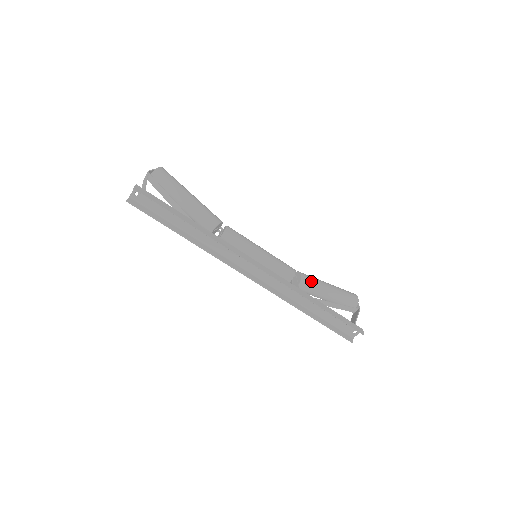
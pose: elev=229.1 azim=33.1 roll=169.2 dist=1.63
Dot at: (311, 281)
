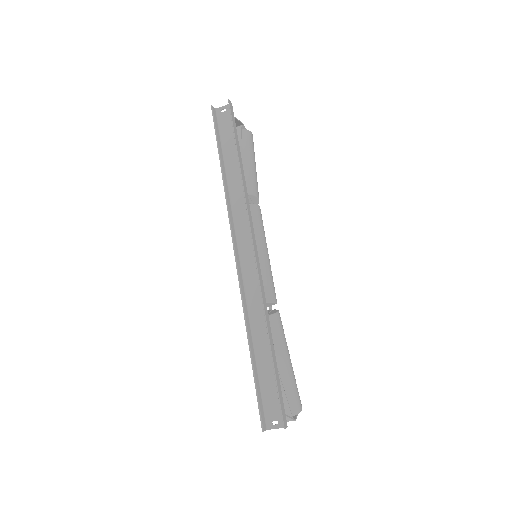
Dot at: (281, 328)
